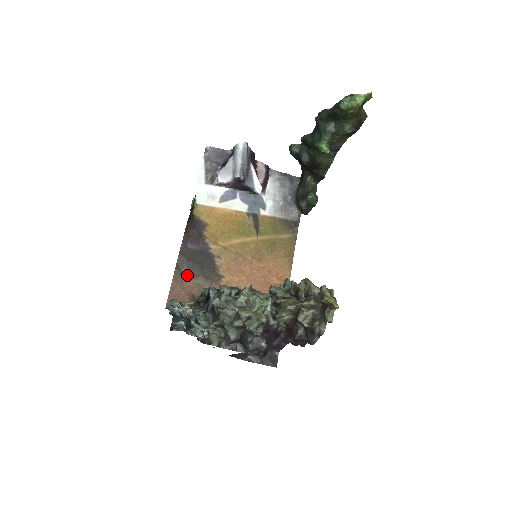
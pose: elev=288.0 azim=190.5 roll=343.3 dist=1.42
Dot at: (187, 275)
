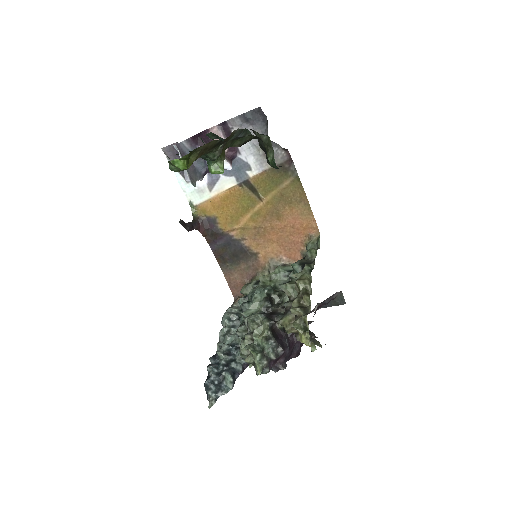
Dot at: (231, 267)
